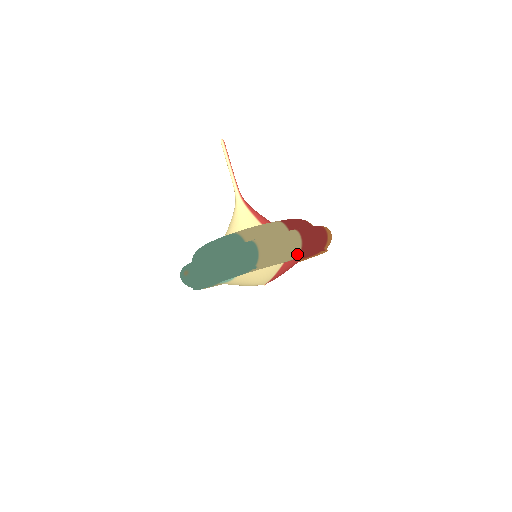
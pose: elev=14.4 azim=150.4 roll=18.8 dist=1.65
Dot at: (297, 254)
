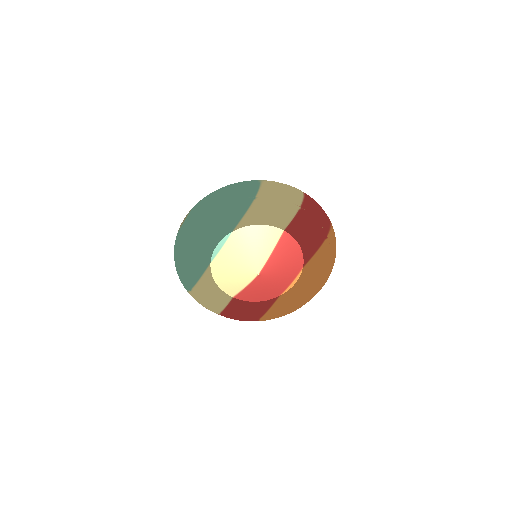
Dot at: (298, 205)
